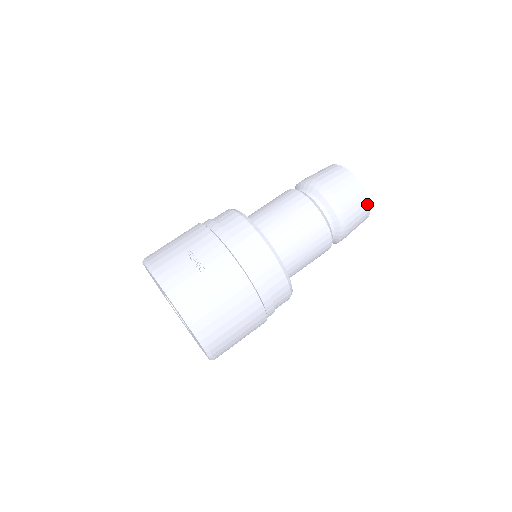
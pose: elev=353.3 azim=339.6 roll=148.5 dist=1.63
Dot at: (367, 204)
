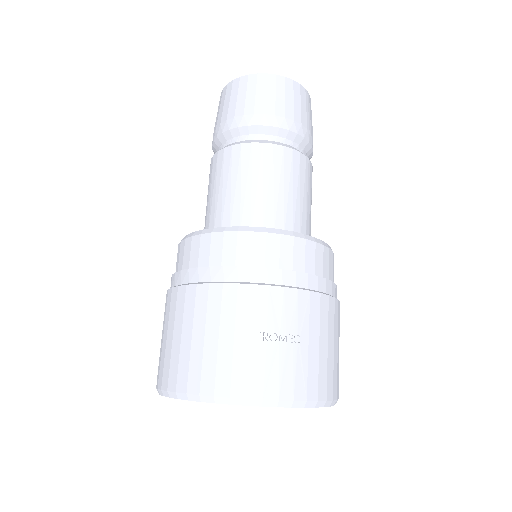
Dot at: occluded
